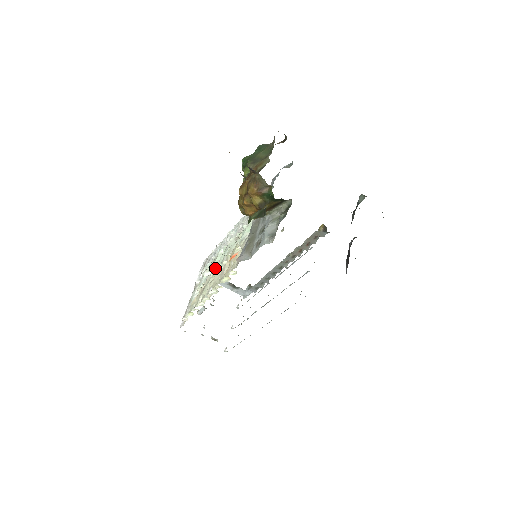
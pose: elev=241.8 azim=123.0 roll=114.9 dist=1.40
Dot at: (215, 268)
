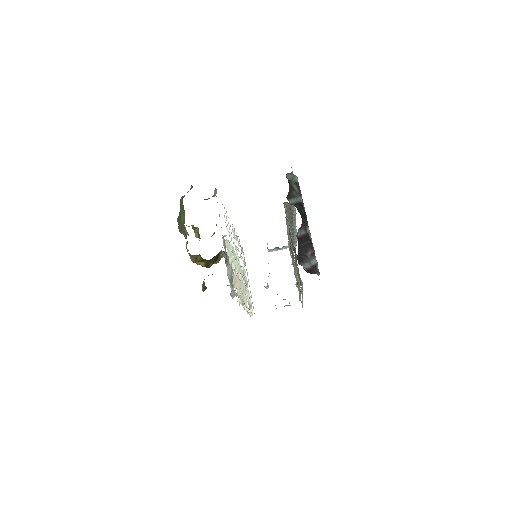
Dot at: occluded
